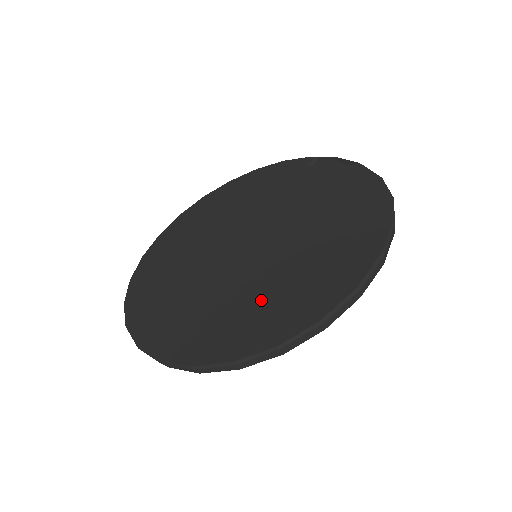
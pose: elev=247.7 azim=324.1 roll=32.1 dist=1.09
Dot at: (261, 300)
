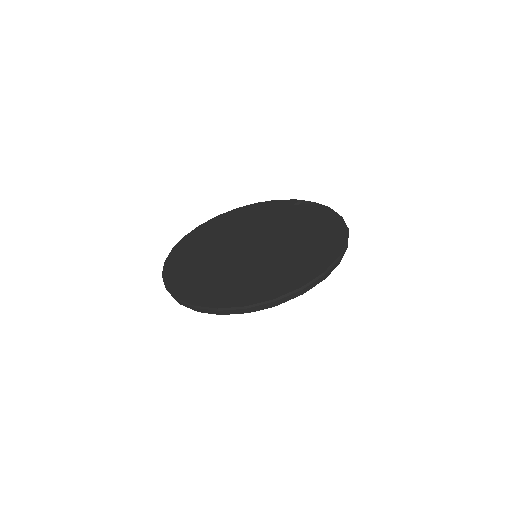
Dot at: (263, 276)
